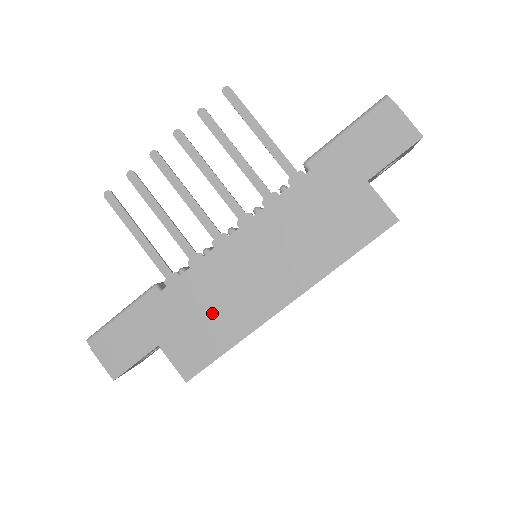
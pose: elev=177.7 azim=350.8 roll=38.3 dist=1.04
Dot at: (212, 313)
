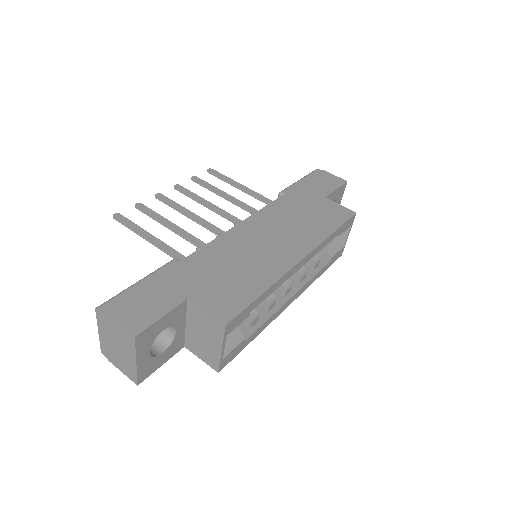
Dot at: (238, 270)
